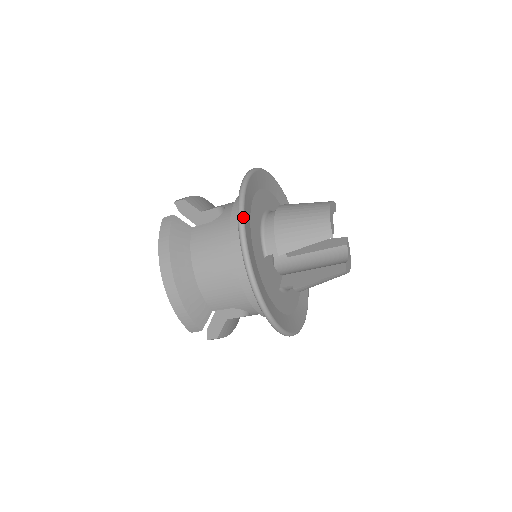
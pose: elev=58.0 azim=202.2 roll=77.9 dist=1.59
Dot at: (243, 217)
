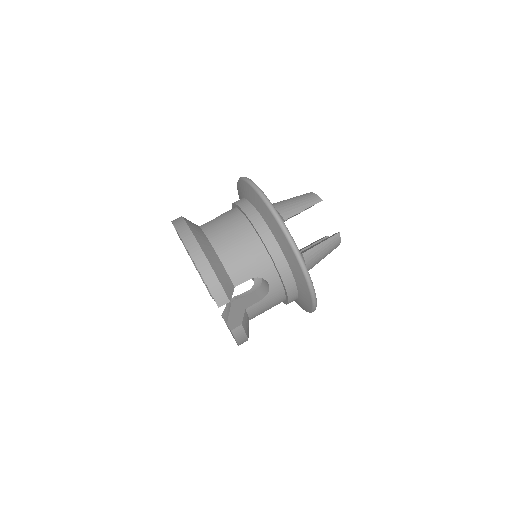
Dot at: (253, 182)
